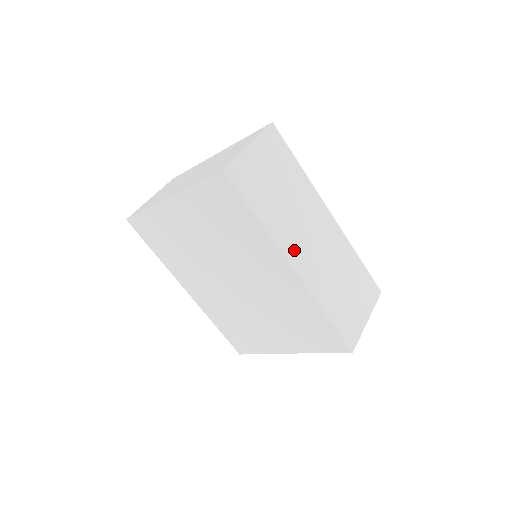
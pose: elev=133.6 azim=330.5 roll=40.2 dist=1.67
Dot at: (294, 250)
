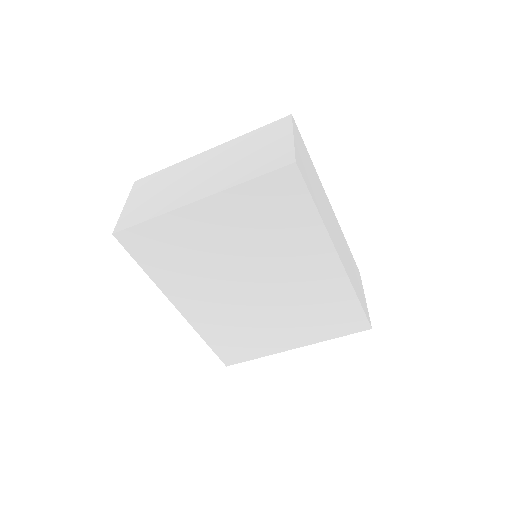
Dot at: (334, 240)
